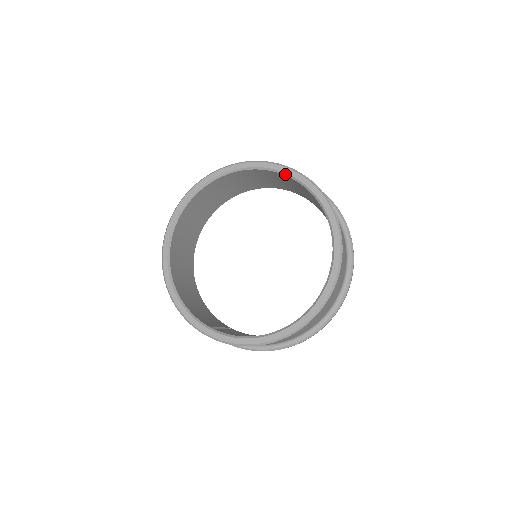
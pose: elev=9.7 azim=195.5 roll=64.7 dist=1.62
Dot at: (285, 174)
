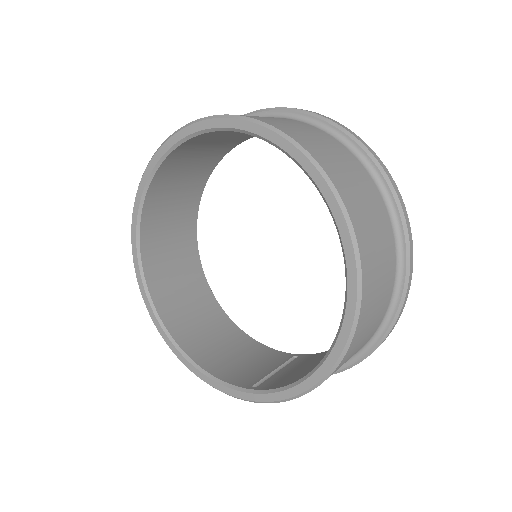
Dot at: (201, 132)
